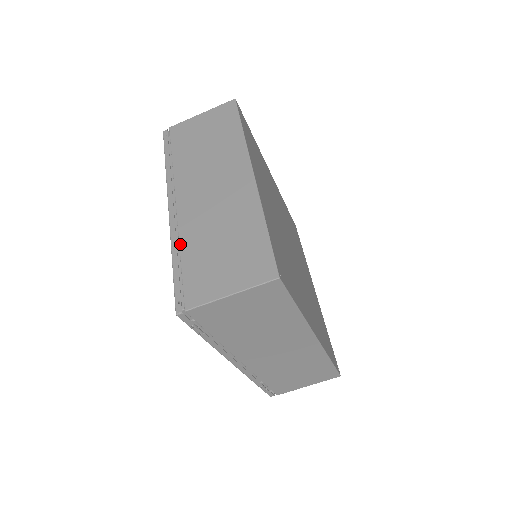
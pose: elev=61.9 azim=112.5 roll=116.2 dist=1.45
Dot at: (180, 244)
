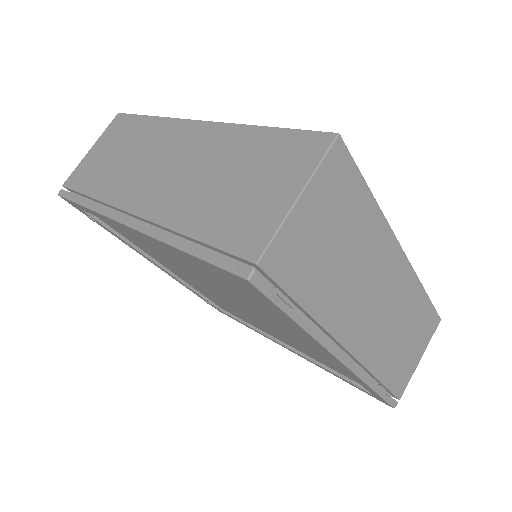
Dot at: (176, 229)
